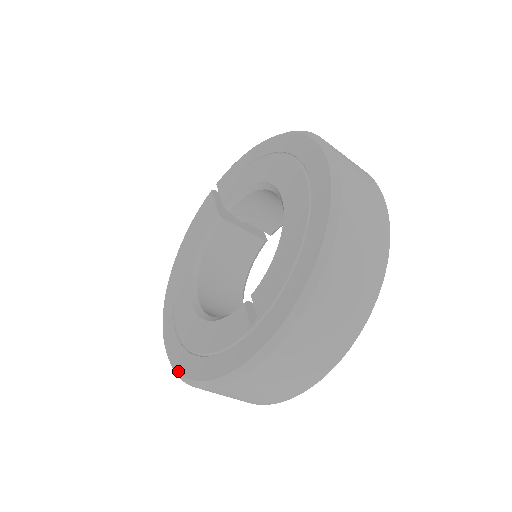
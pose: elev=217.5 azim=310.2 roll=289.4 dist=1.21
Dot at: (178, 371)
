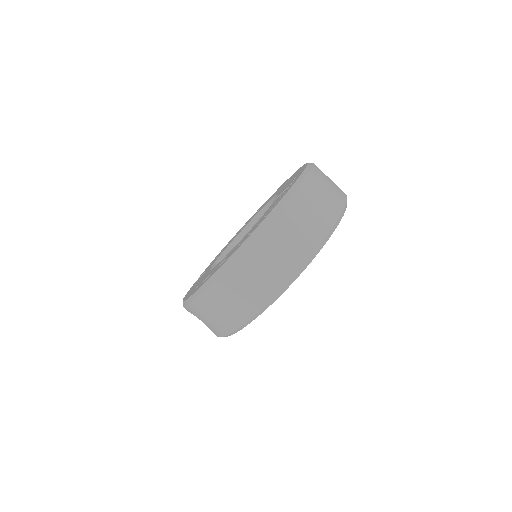
Dot at: (247, 238)
